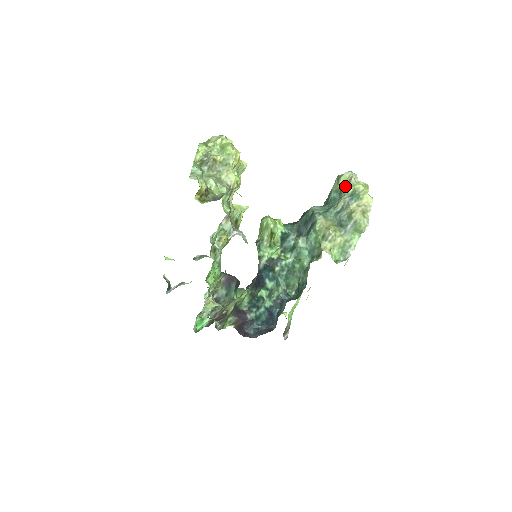
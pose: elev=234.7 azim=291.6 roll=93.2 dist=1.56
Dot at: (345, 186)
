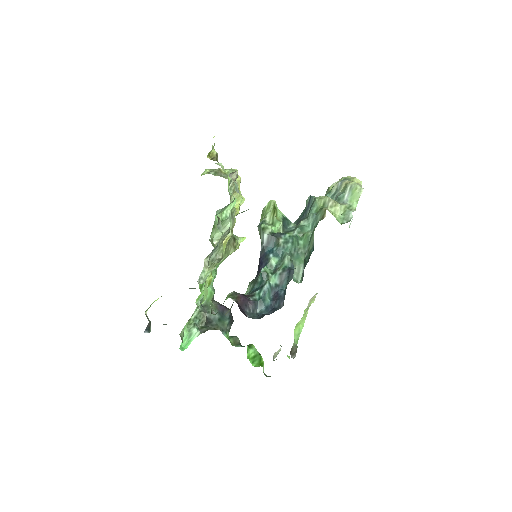
Dot at: occluded
